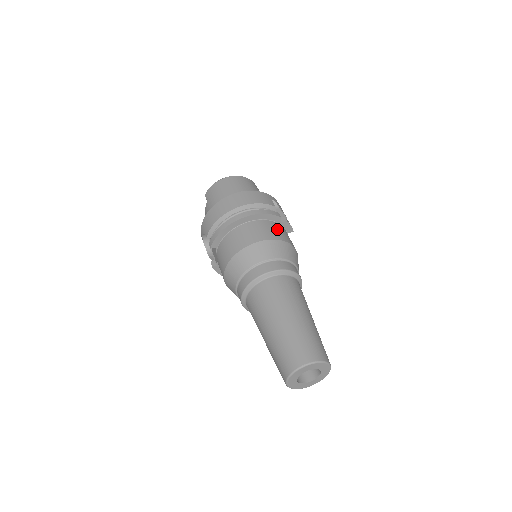
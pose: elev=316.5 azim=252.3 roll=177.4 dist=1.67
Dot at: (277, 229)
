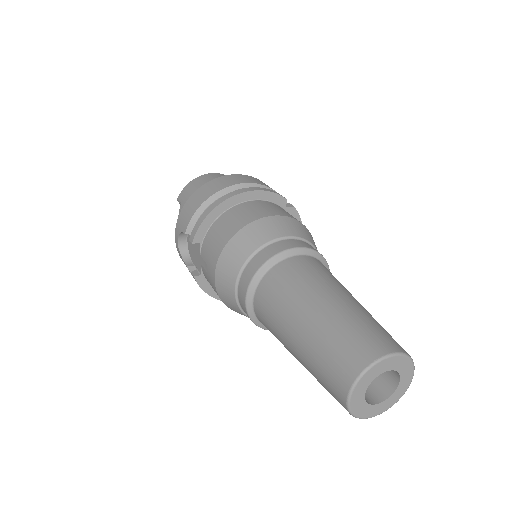
Dot at: (284, 210)
